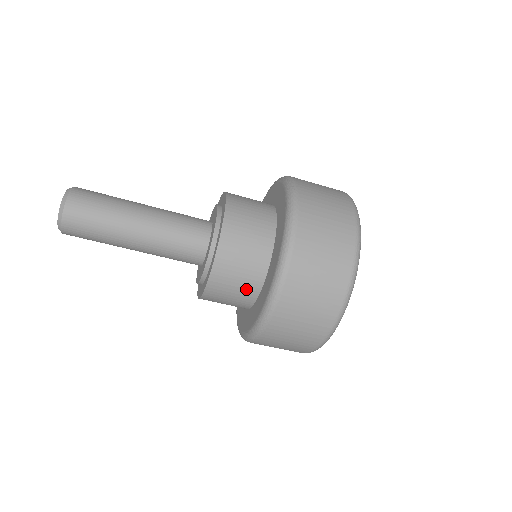
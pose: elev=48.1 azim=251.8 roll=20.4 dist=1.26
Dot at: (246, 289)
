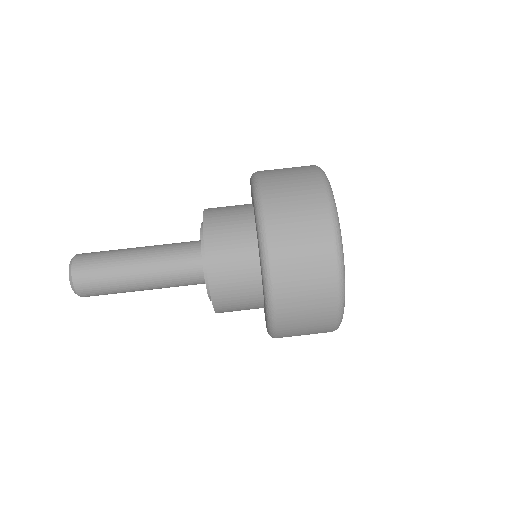
Dot at: (240, 212)
